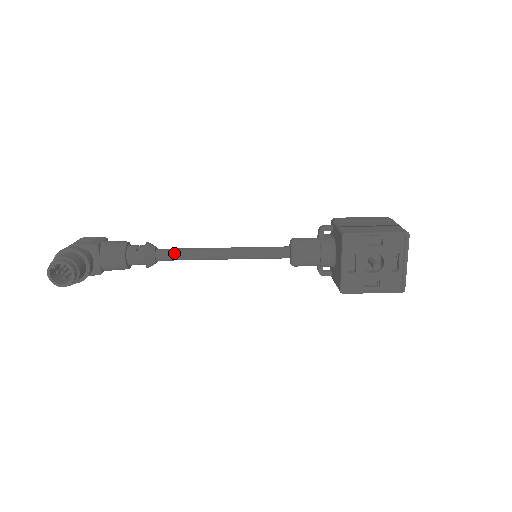
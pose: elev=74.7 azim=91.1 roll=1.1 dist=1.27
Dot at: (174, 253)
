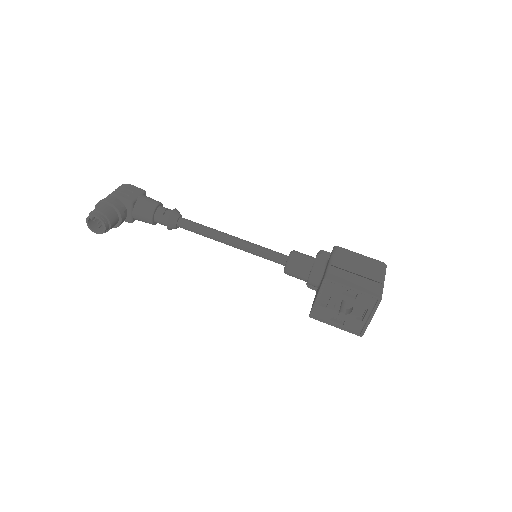
Dot at: (192, 227)
